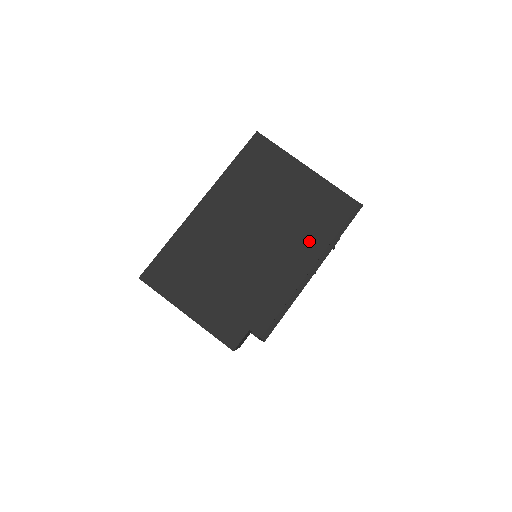
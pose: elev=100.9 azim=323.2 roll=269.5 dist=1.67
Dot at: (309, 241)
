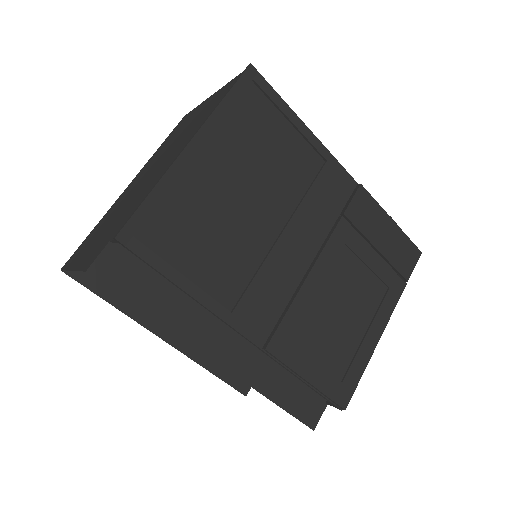
Dot at: (194, 131)
